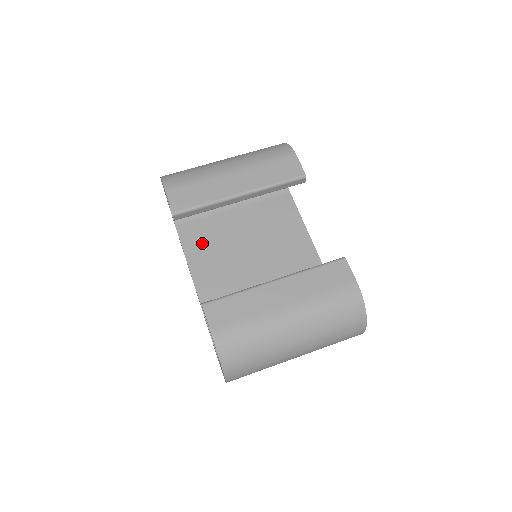
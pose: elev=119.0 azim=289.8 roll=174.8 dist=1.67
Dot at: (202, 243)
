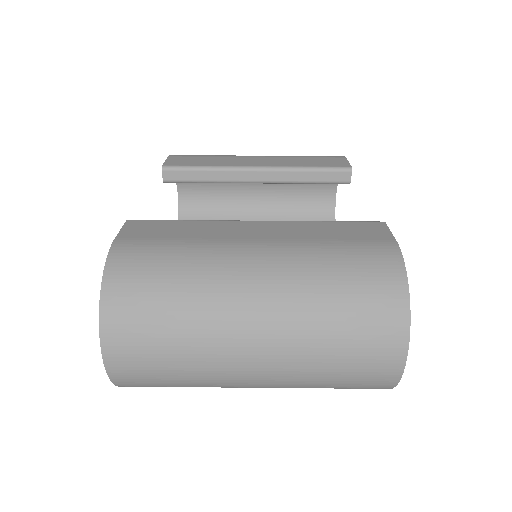
Dot at: occluded
